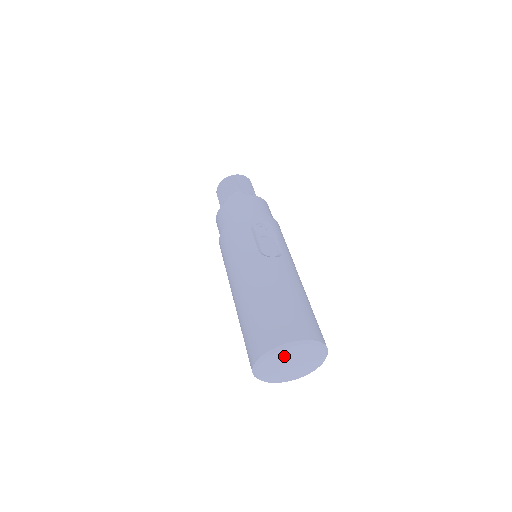
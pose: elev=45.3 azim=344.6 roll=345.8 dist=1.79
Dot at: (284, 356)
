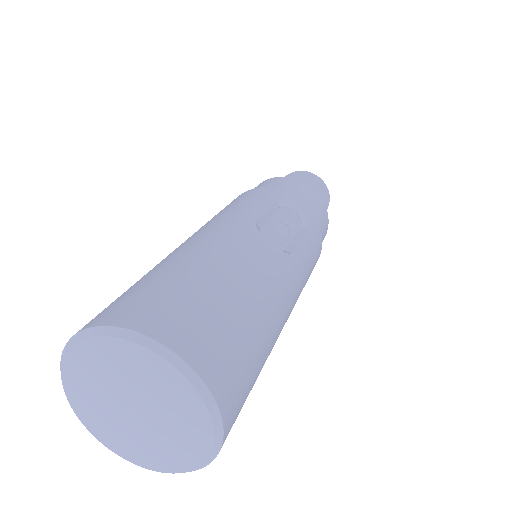
Dot at: (126, 367)
